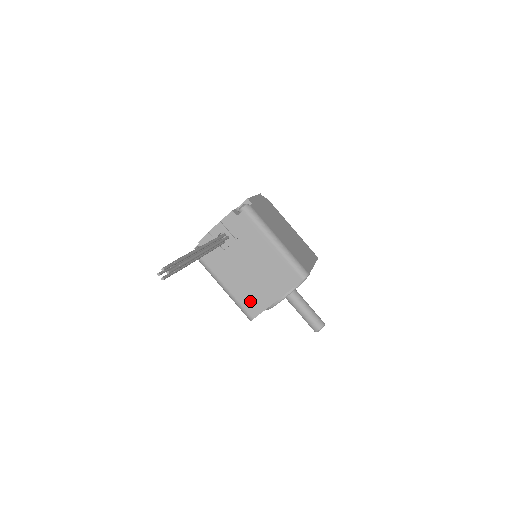
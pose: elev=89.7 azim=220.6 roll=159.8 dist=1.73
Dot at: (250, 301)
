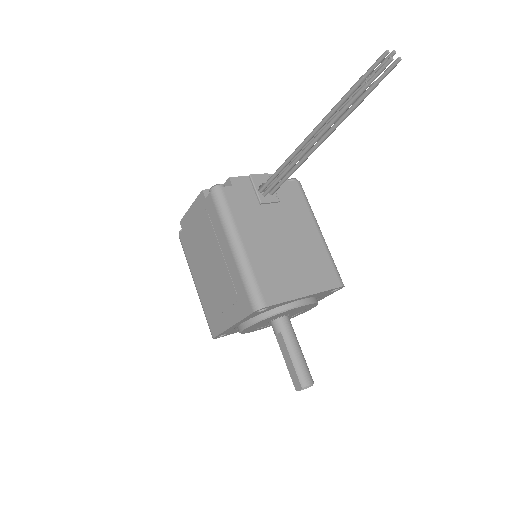
Dot at: (271, 280)
